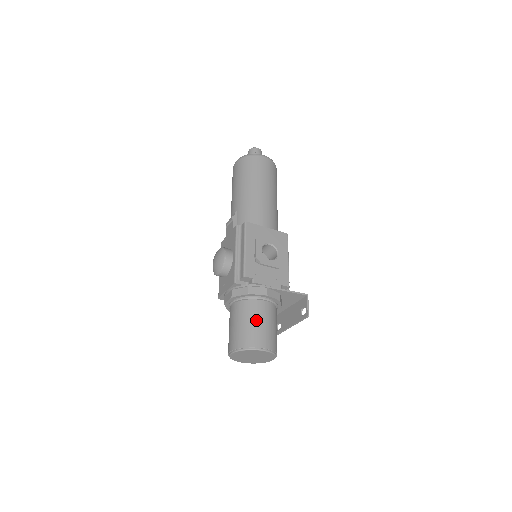
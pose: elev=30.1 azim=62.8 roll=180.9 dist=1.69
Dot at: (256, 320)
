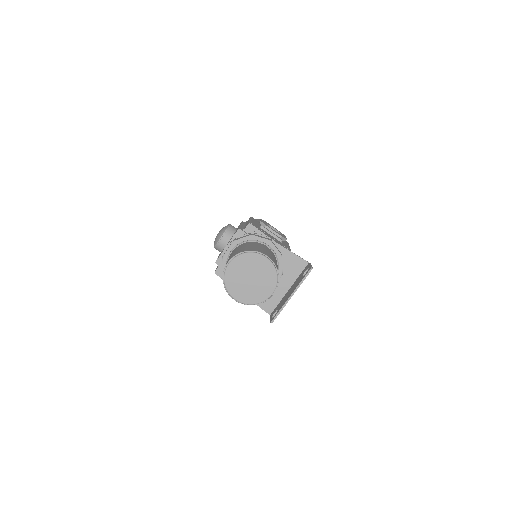
Dot at: (259, 246)
